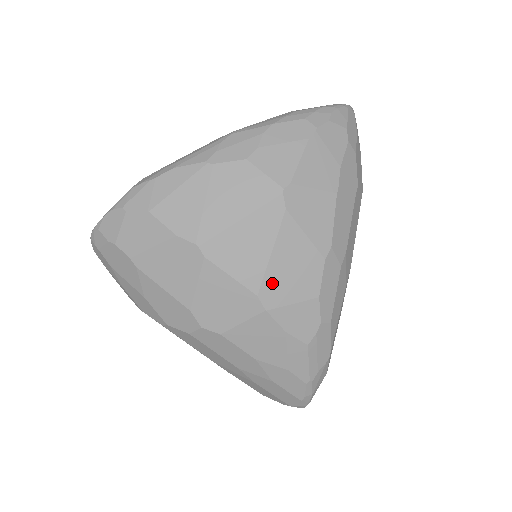
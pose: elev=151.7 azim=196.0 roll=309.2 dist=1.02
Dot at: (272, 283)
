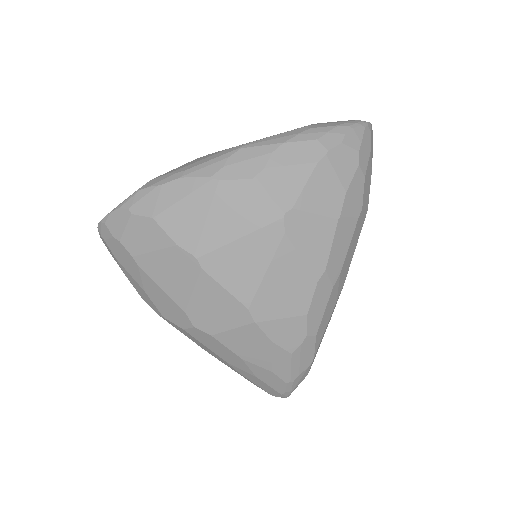
Dot at: (264, 299)
